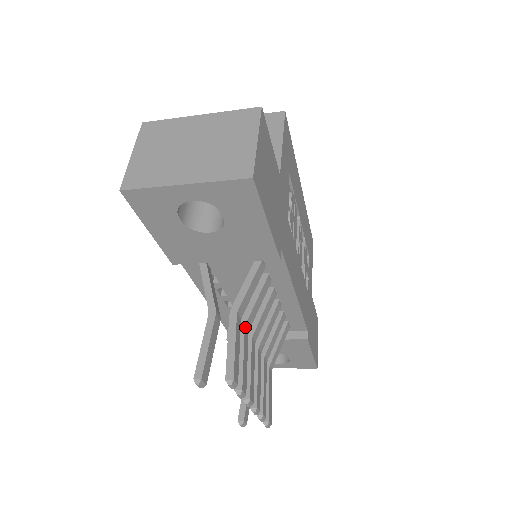
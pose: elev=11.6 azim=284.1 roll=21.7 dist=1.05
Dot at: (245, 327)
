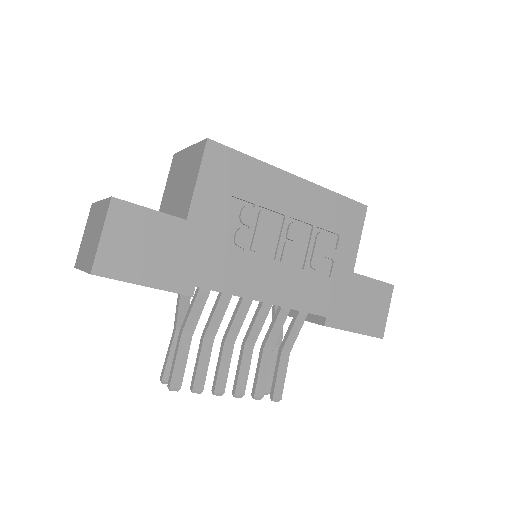
Dot at: (204, 338)
